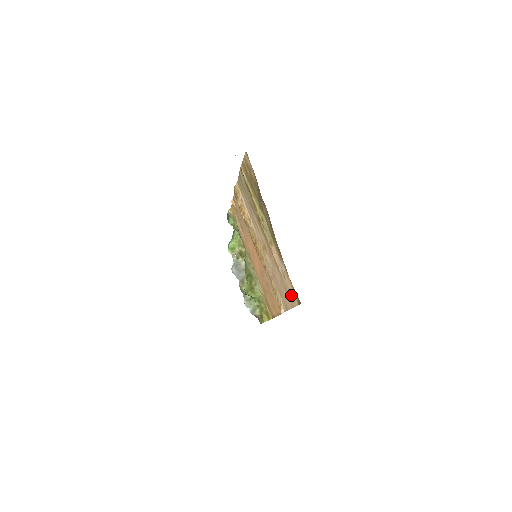
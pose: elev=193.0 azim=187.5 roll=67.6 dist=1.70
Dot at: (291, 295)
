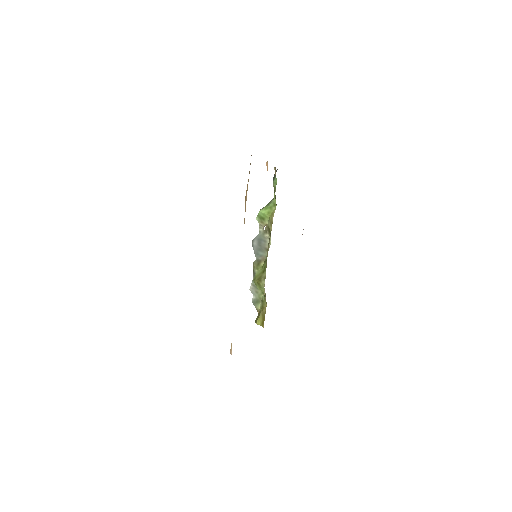
Dot at: occluded
